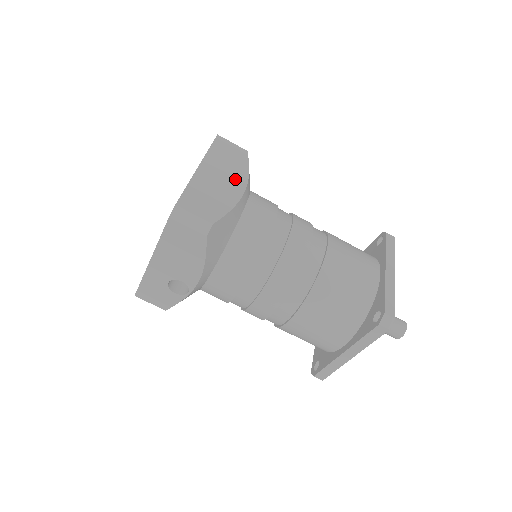
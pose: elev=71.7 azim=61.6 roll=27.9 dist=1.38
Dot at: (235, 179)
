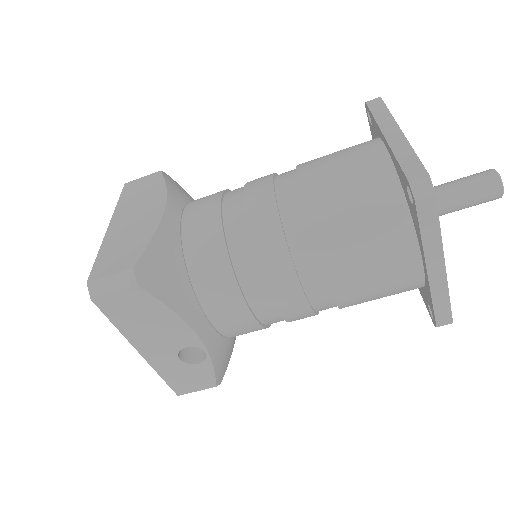
Dot at: (151, 205)
